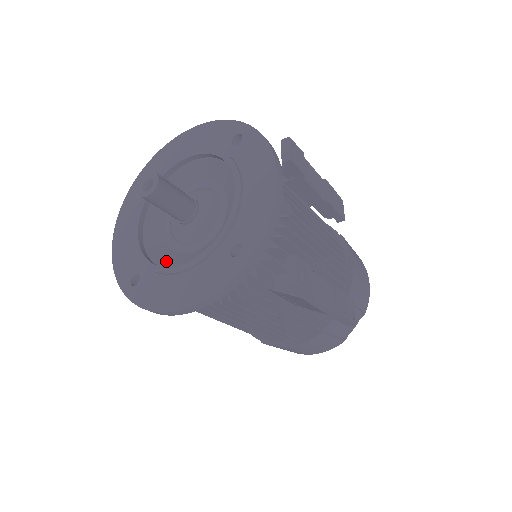
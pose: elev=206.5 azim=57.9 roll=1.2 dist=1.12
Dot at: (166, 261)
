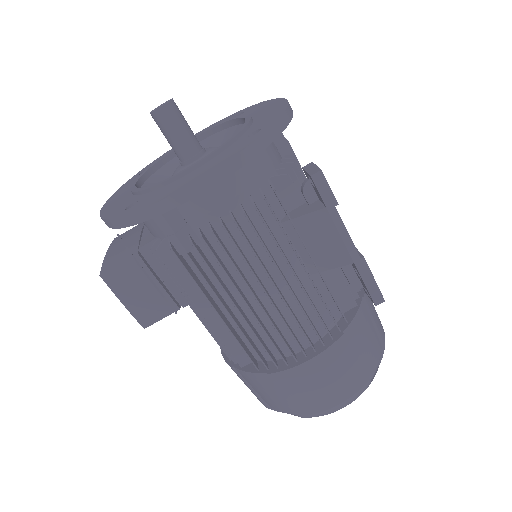
Dot at: occluded
